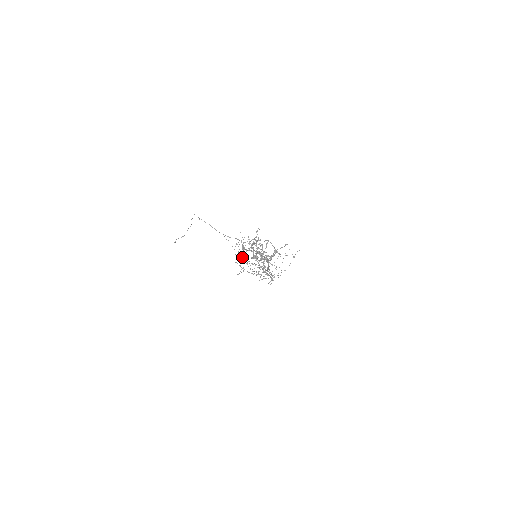
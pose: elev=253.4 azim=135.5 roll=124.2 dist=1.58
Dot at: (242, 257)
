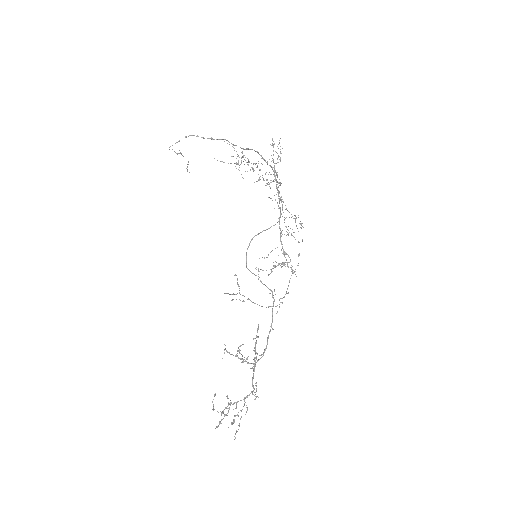
Dot at: occluded
